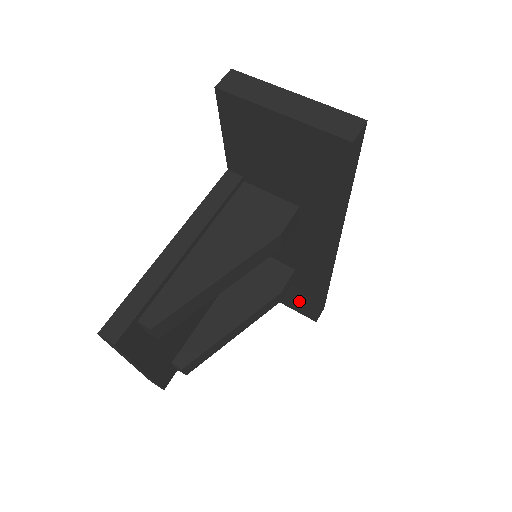
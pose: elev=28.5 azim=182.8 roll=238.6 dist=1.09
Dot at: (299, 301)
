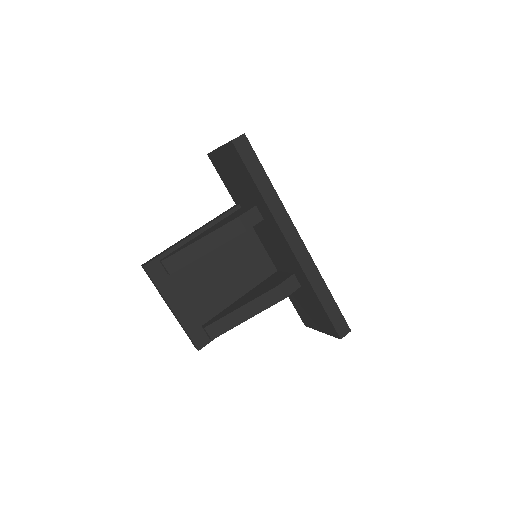
Dot at: (320, 316)
